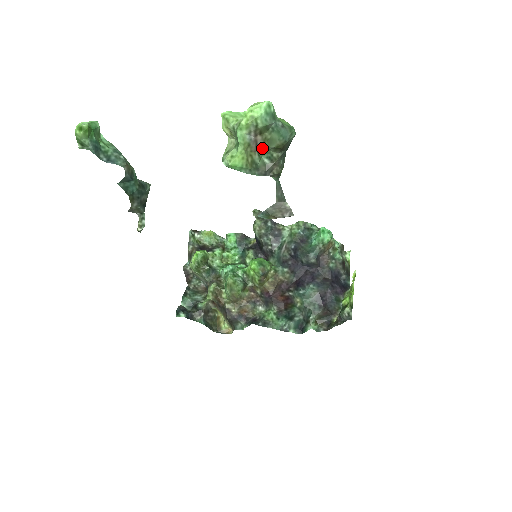
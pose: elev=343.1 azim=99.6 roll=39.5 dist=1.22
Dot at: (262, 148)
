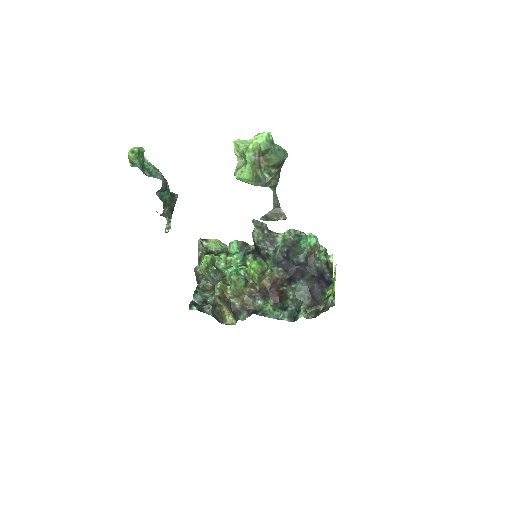
Dot at: (263, 166)
